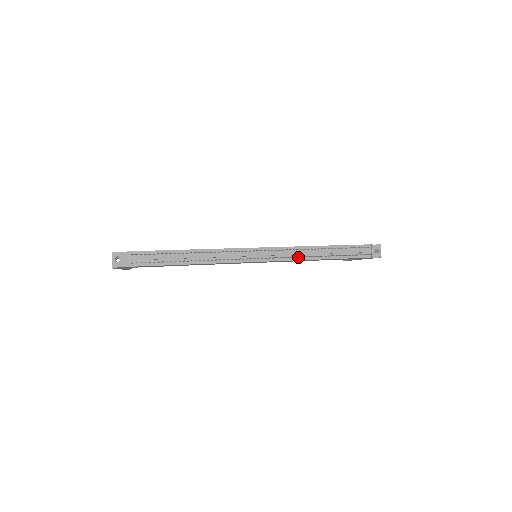
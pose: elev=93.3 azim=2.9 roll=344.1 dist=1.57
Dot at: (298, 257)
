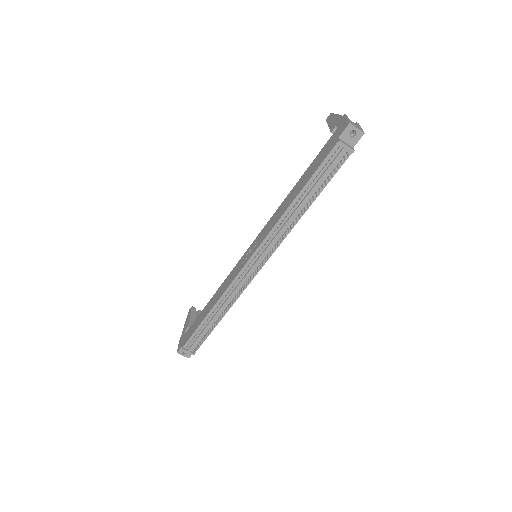
Dot at: (286, 230)
